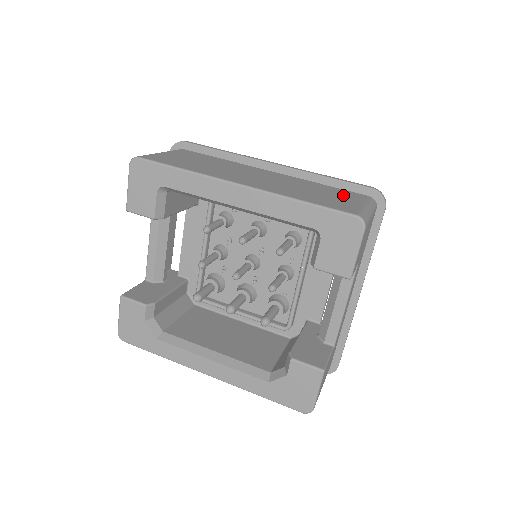
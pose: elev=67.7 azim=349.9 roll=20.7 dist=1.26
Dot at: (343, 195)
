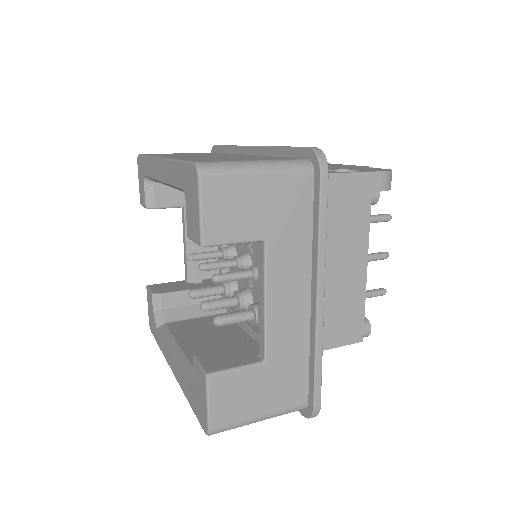
Dot at: (262, 158)
